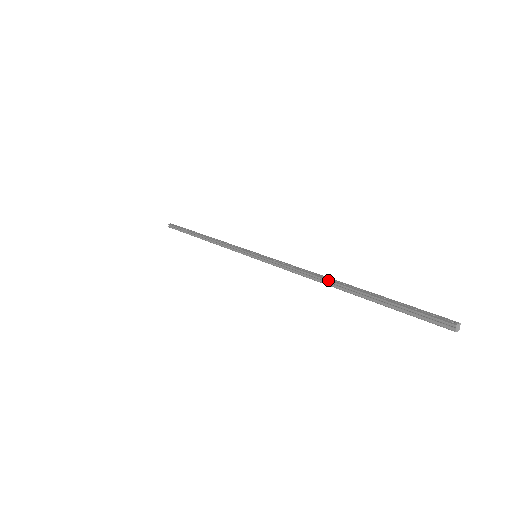
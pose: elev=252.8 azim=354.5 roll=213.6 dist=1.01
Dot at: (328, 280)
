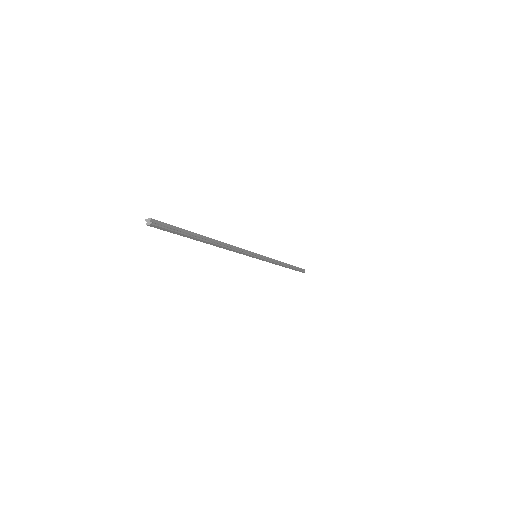
Dot at: occluded
